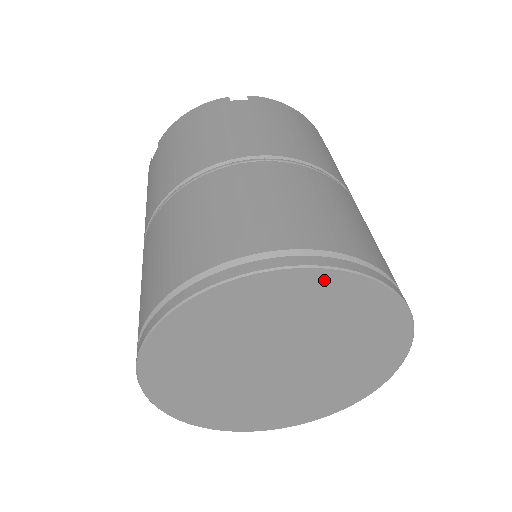
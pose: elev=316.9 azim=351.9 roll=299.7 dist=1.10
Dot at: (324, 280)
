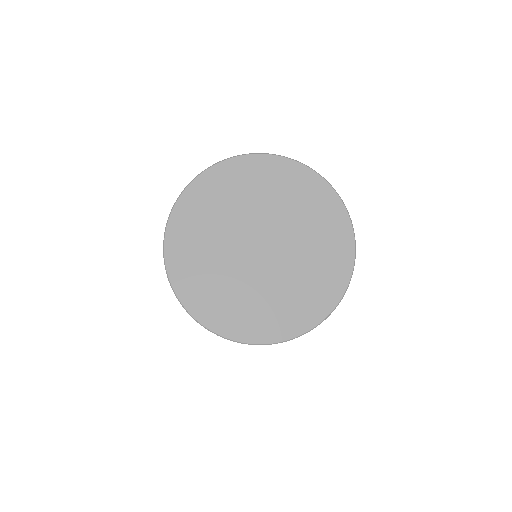
Dot at: (201, 185)
